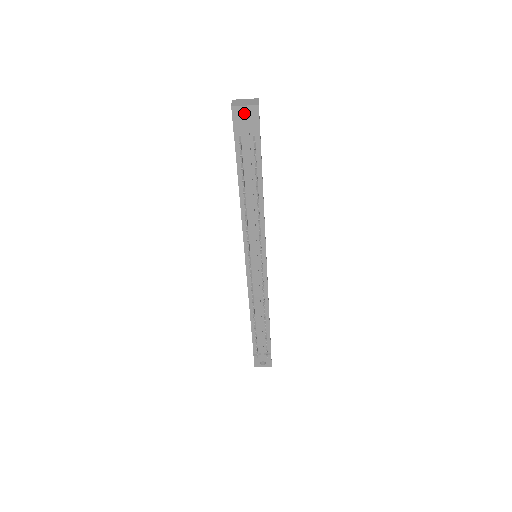
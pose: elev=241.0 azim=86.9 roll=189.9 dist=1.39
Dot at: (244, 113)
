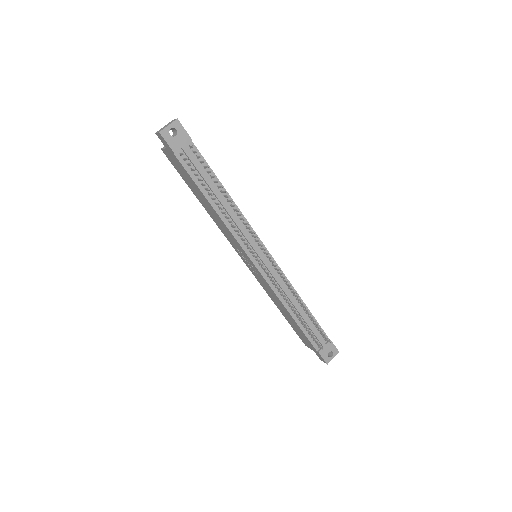
Dot at: occluded
